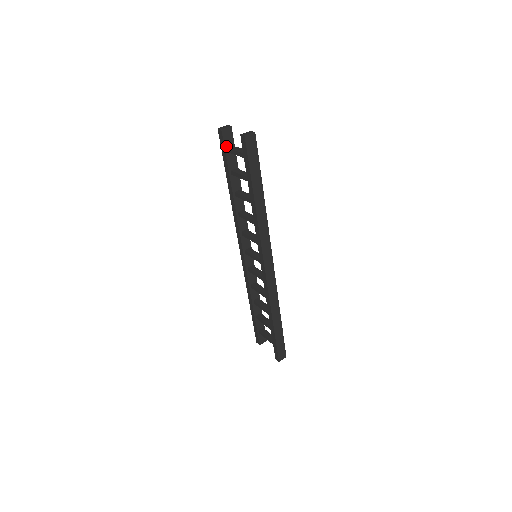
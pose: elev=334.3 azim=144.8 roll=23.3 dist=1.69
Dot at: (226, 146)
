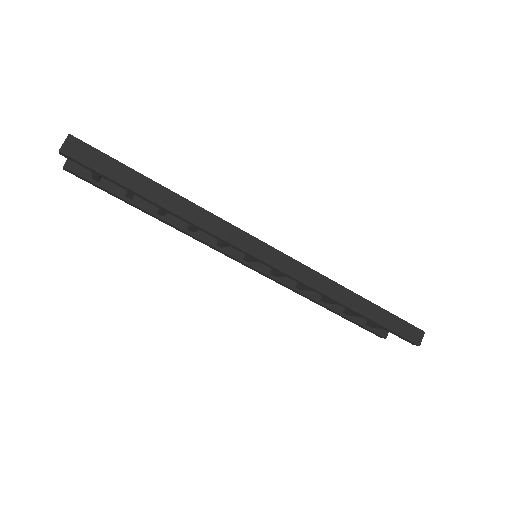
Dot at: (90, 178)
